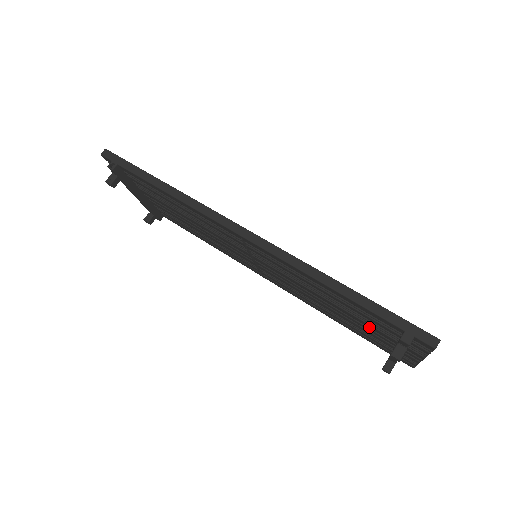
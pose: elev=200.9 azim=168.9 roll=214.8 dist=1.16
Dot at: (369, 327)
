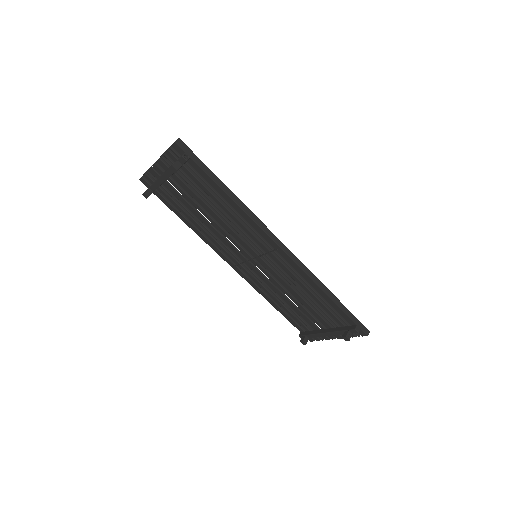
Dot at: (317, 317)
